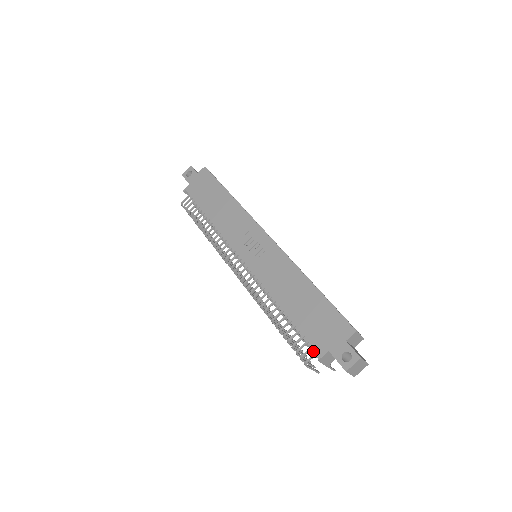
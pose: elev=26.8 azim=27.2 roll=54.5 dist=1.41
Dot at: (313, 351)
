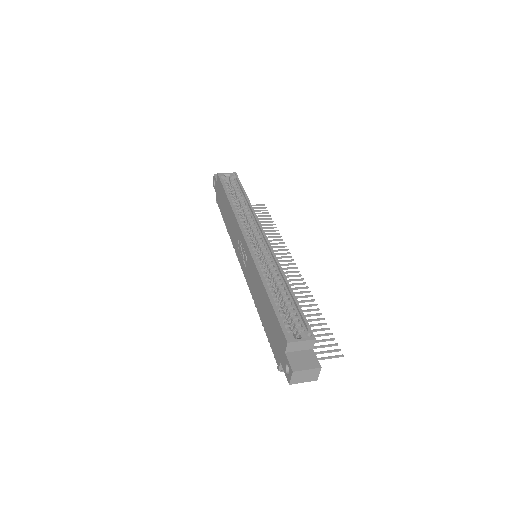
Dot at: occluded
